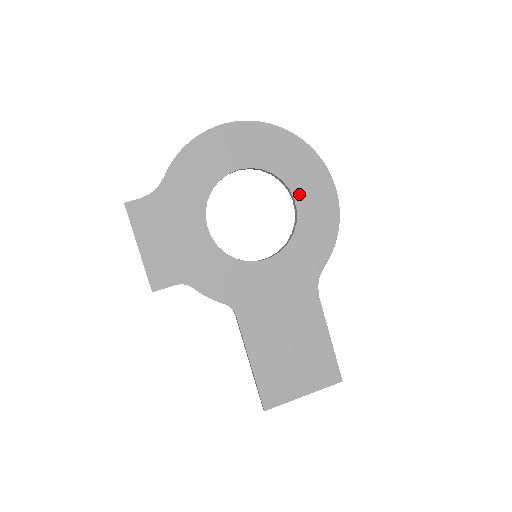
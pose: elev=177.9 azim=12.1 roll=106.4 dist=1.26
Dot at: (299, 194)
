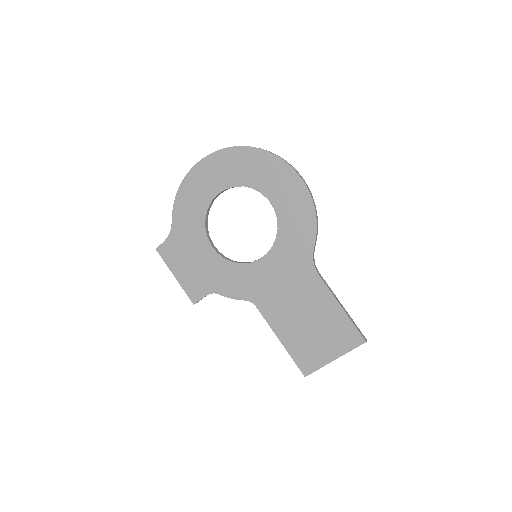
Dot at: (270, 194)
